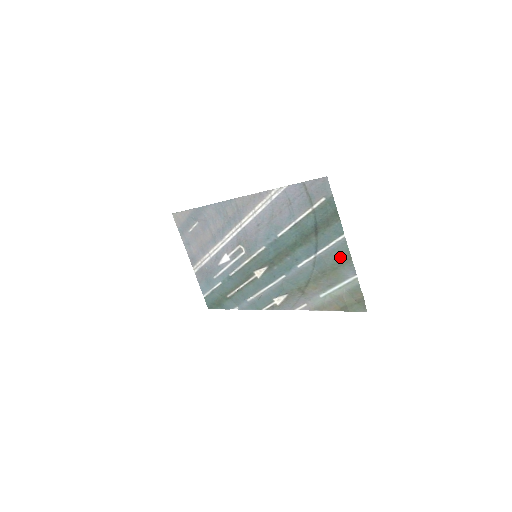
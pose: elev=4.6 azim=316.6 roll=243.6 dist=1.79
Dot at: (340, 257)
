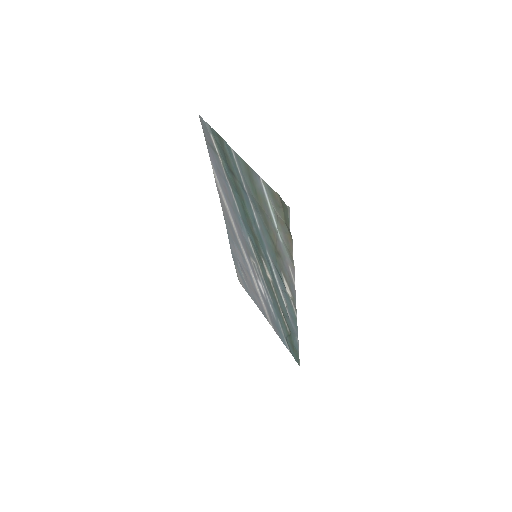
Dot at: (247, 174)
